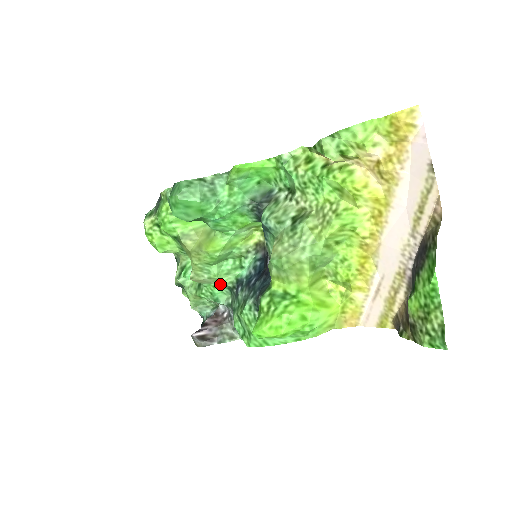
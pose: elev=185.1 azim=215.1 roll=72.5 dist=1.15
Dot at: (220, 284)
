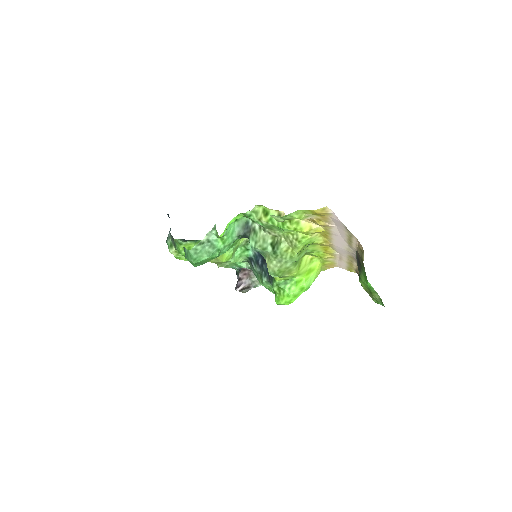
Dot at: occluded
